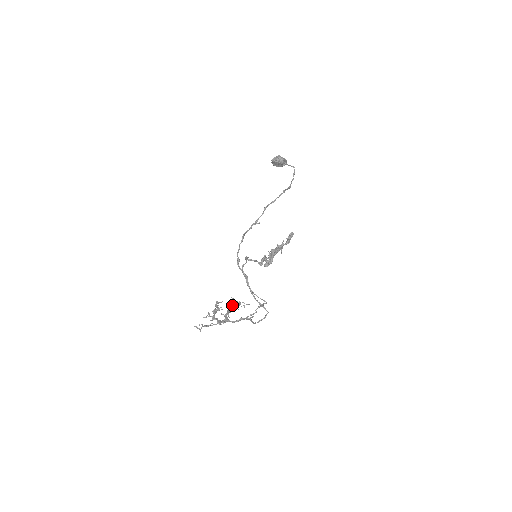
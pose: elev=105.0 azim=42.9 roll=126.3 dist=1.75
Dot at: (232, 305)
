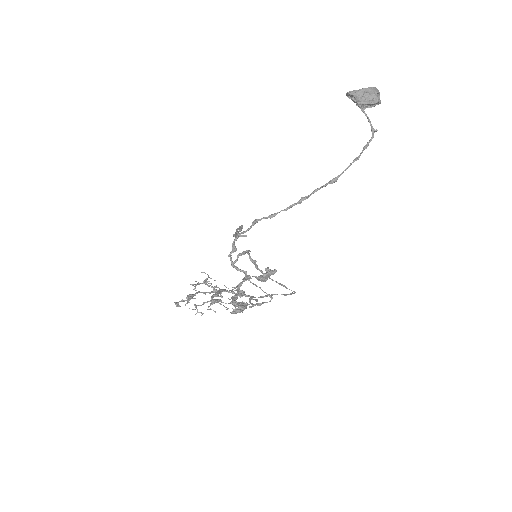
Dot at: (211, 298)
